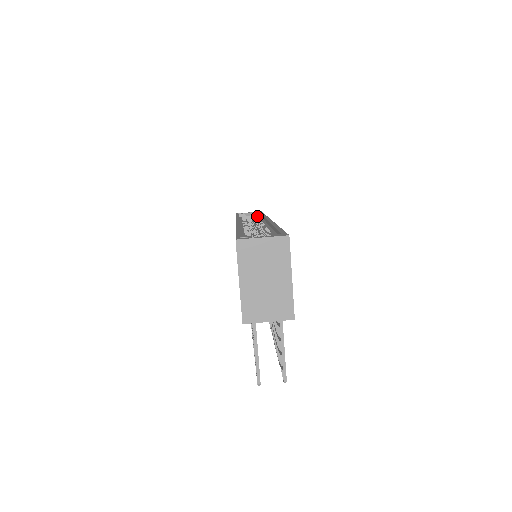
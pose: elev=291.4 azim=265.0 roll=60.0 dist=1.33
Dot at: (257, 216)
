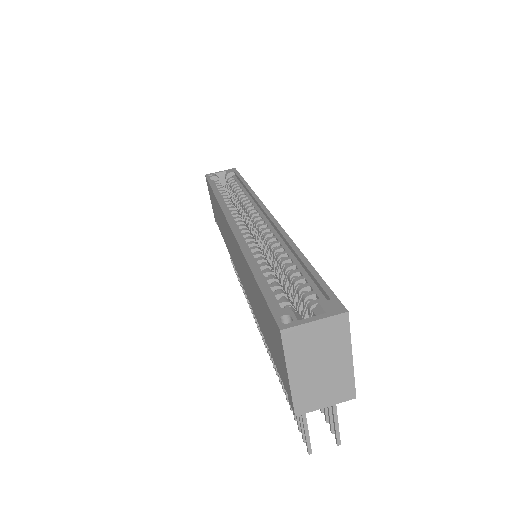
Dot at: (234, 180)
